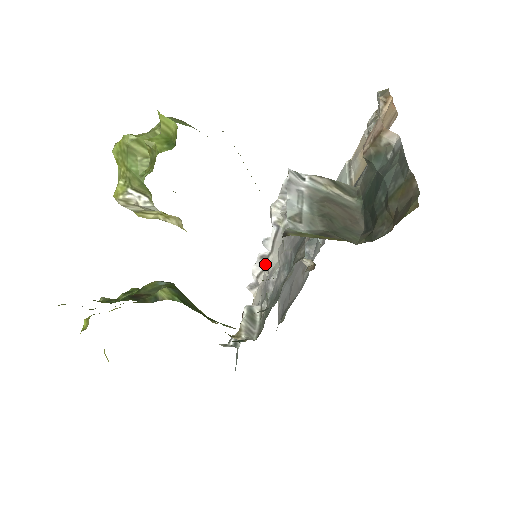
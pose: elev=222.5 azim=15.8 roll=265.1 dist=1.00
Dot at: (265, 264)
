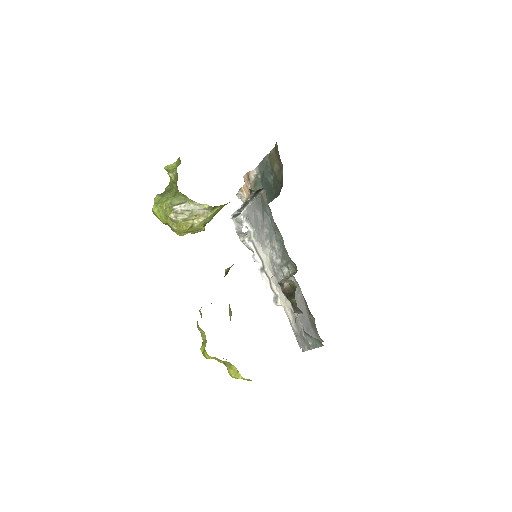
Dot at: (266, 272)
